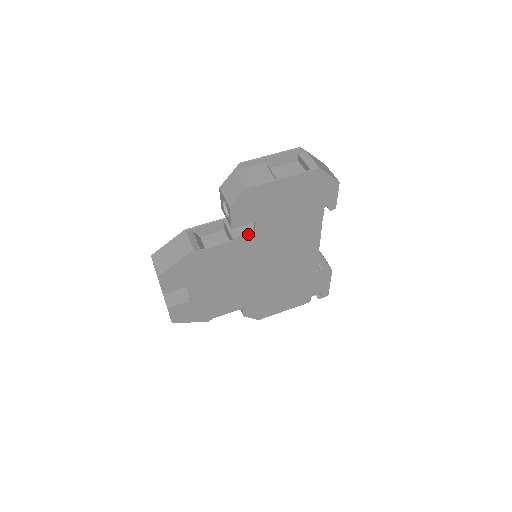
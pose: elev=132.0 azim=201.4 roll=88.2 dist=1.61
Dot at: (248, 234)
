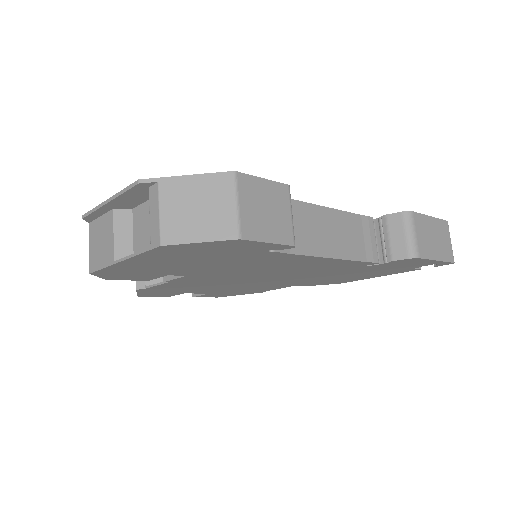
Dot at: (181, 277)
